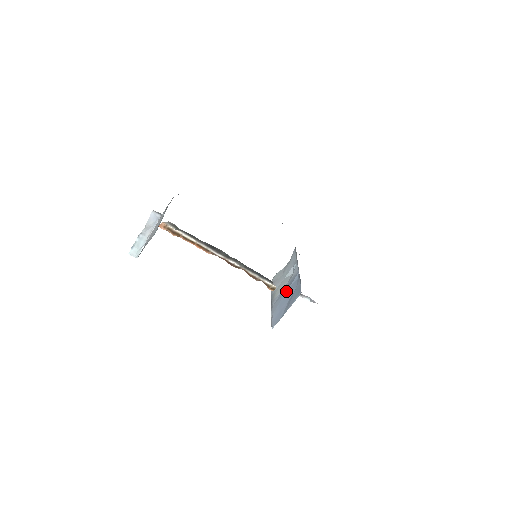
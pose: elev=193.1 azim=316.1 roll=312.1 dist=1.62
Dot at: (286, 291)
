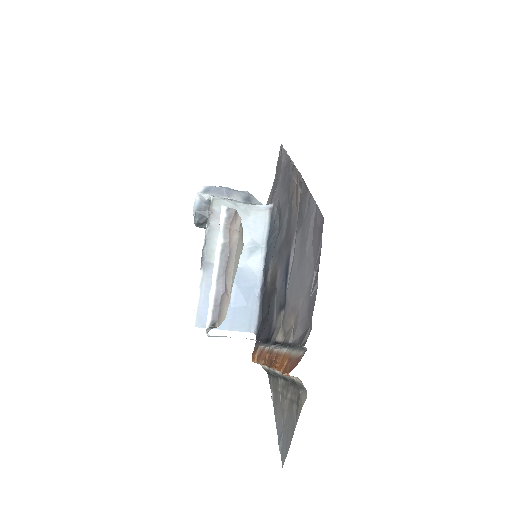
Dot at: (233, 283)
